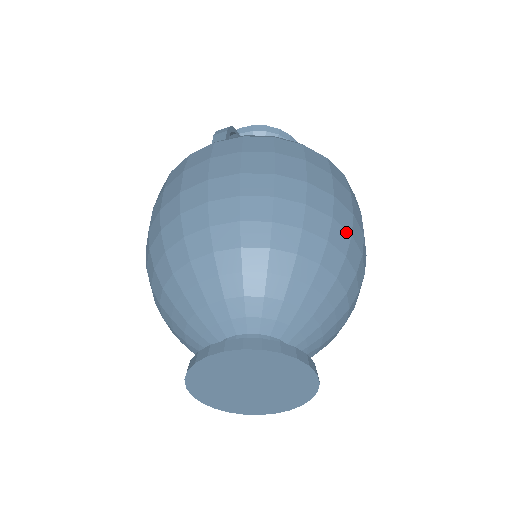
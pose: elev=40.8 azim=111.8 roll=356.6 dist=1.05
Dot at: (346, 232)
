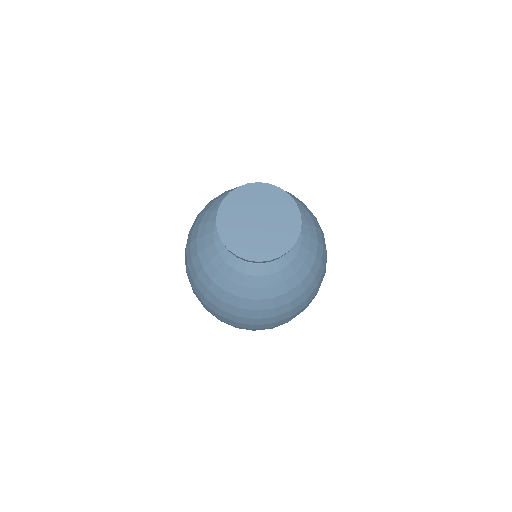
Dot at: (321, 229)
